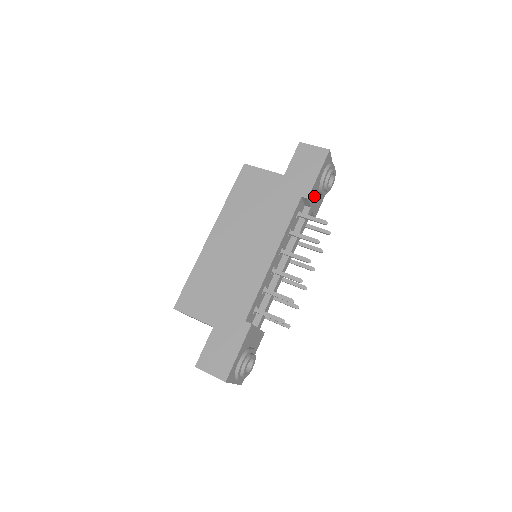
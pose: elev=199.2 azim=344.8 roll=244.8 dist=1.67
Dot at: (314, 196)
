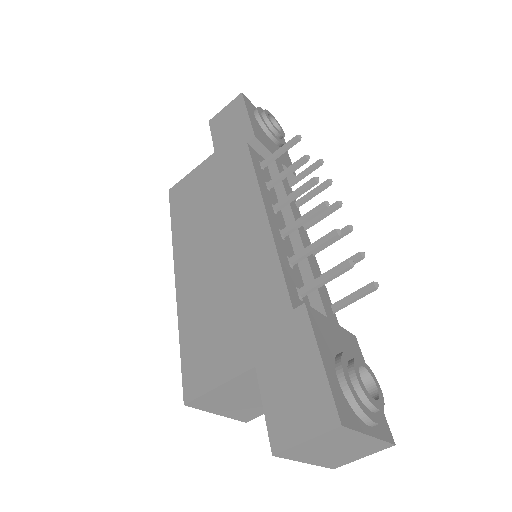
Dot at: (266, 142)
